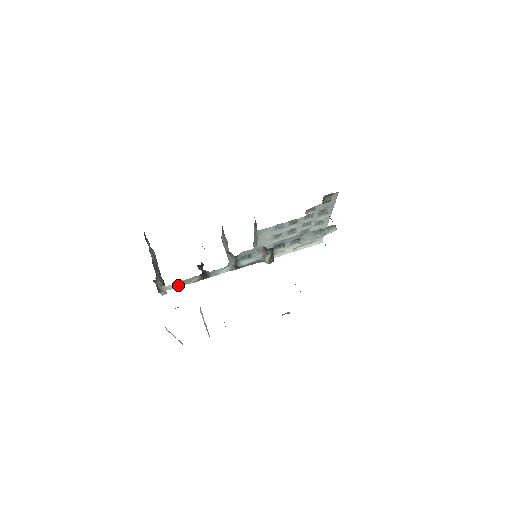
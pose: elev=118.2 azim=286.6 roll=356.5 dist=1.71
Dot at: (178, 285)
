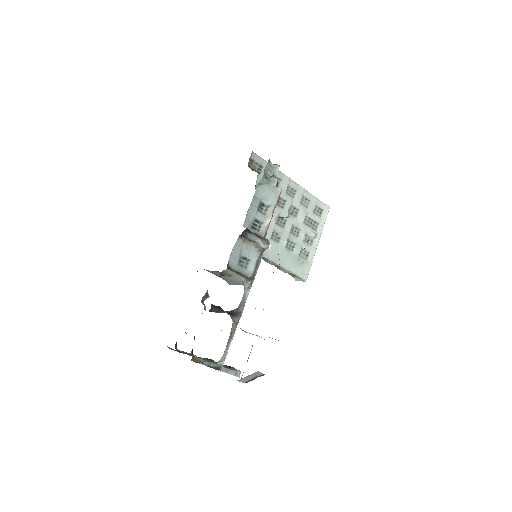
Dot at: (227, 347)
